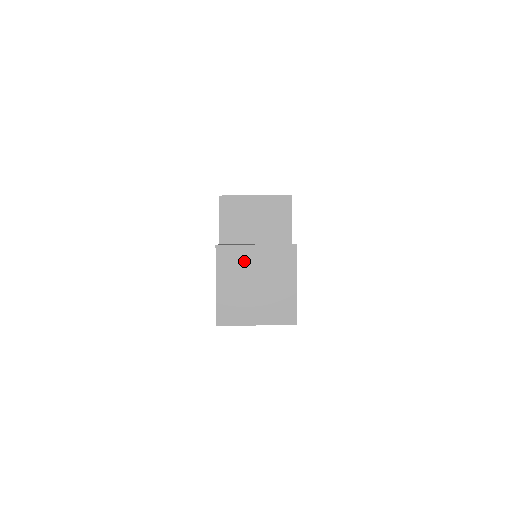
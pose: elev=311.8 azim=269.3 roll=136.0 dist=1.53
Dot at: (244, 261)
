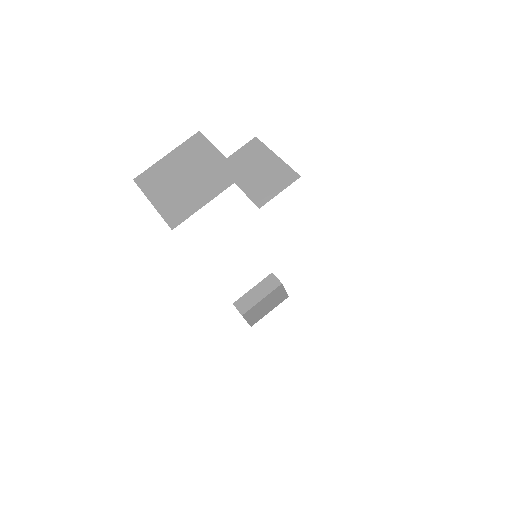
Dot at: (200, 155)
